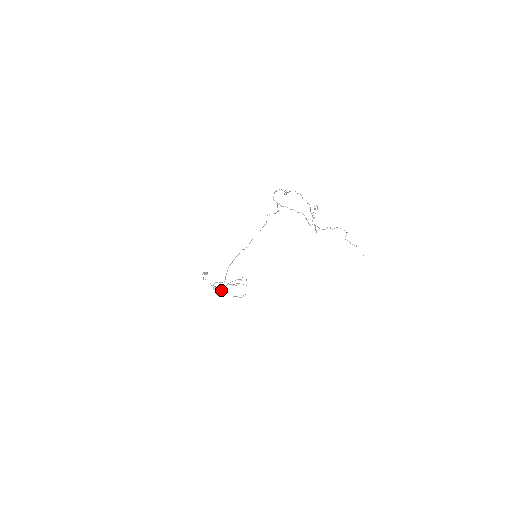
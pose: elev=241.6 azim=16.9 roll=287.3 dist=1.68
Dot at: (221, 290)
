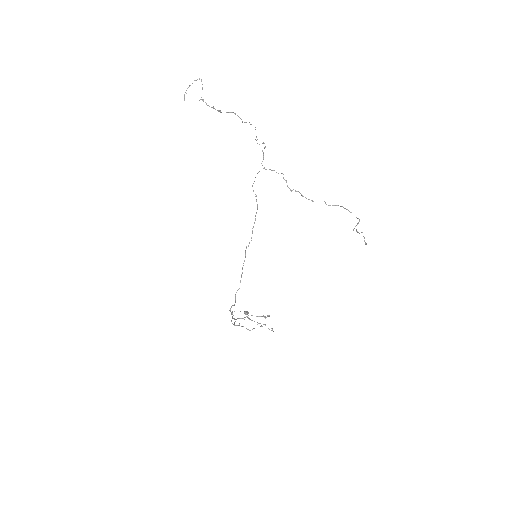
Dot at: (236, 319)
